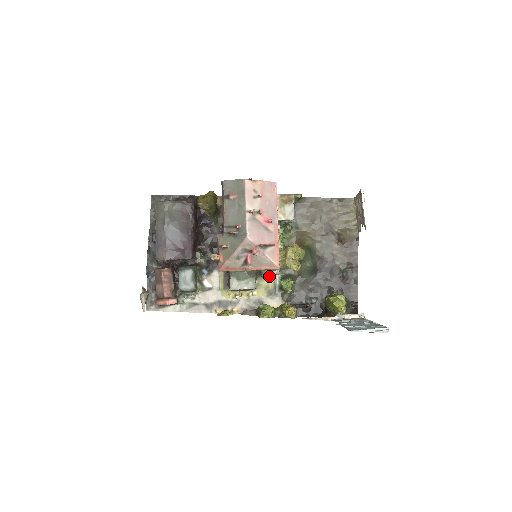
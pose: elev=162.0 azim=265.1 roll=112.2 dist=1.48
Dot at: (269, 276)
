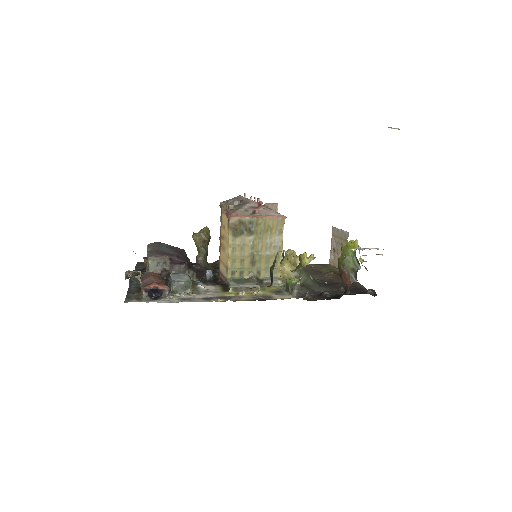
Dot at: (271, 285)
